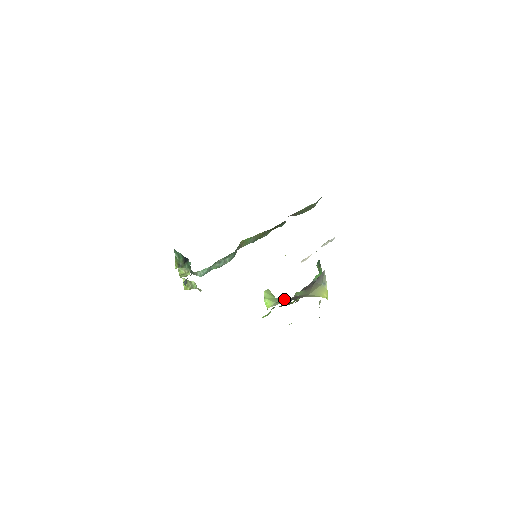
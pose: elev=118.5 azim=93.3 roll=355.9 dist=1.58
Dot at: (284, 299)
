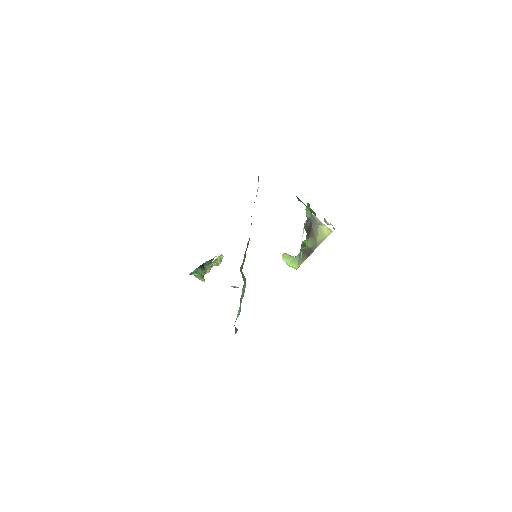
Dot at: occluded
